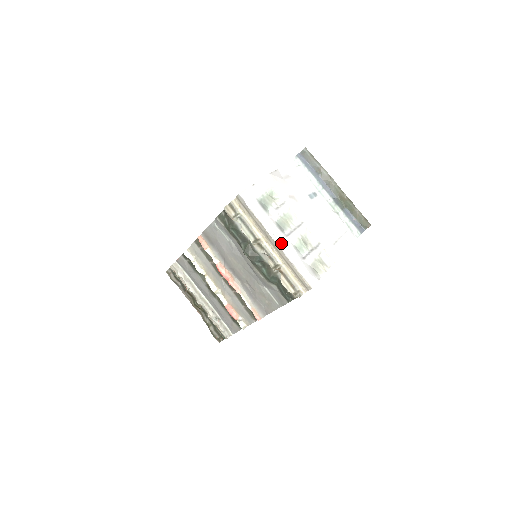
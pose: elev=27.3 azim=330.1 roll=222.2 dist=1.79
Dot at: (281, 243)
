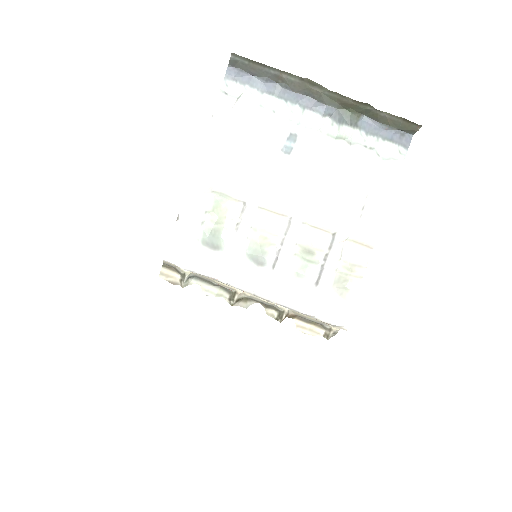
Dot at: (268, 292)
